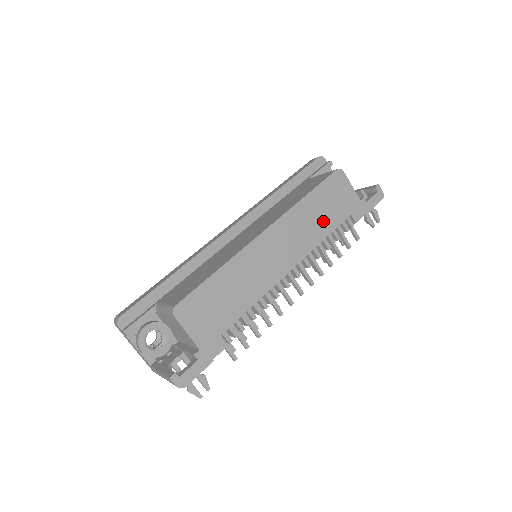
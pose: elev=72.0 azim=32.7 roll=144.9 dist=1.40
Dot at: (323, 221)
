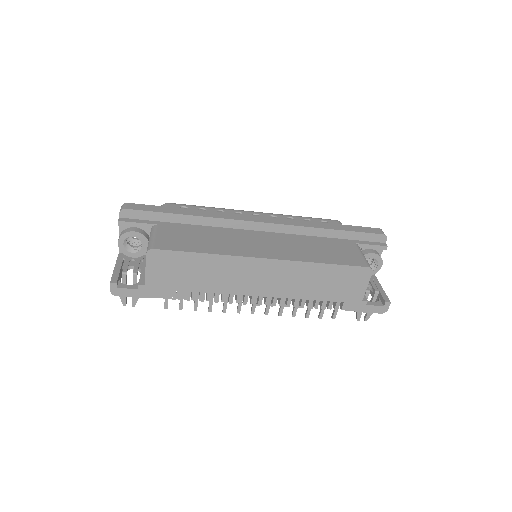
Dot at: (317, 288)
